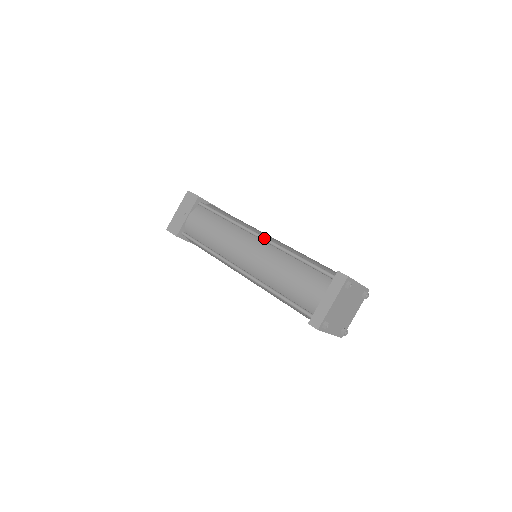
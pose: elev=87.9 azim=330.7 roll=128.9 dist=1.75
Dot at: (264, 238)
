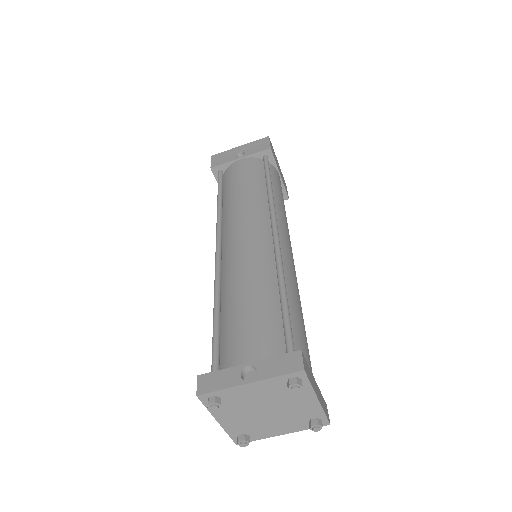
Dot at: (215, 258)
